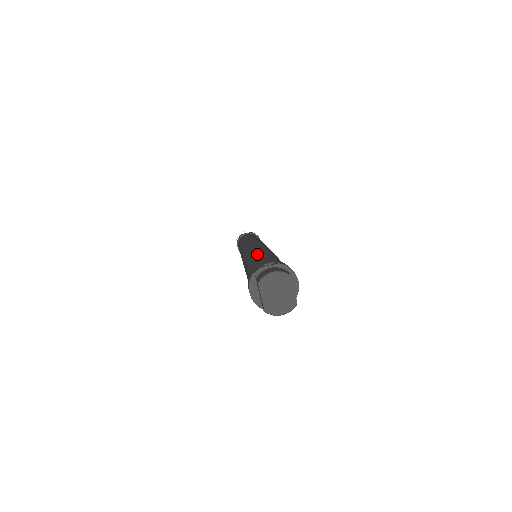
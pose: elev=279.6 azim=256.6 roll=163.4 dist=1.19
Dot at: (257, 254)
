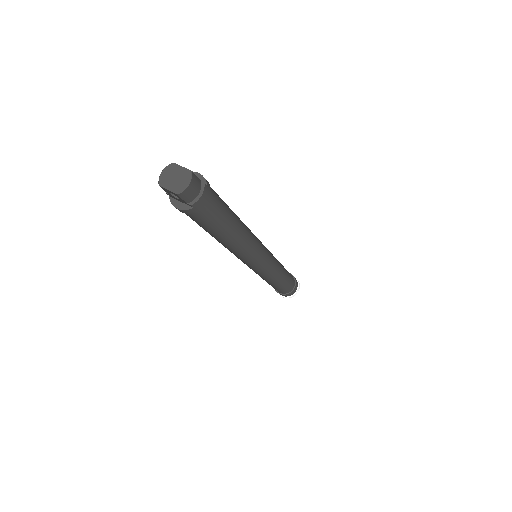
Dot at: occluded
